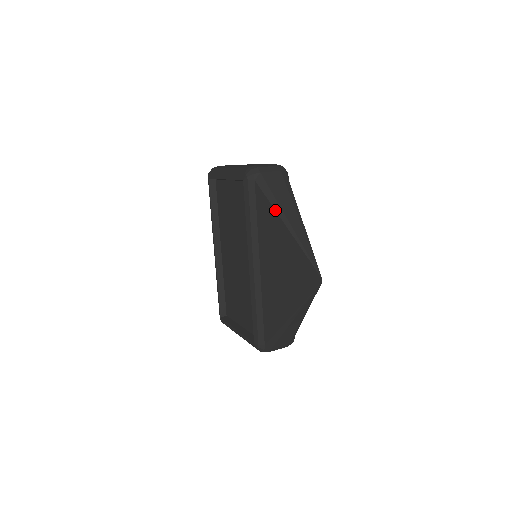
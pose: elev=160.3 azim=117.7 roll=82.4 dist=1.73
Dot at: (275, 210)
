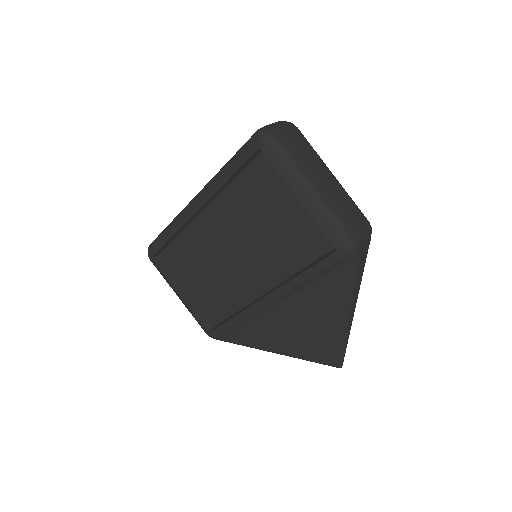
Dot at: (347, 300)
